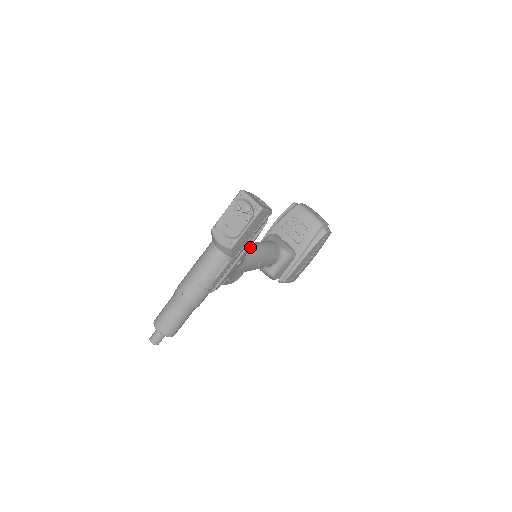
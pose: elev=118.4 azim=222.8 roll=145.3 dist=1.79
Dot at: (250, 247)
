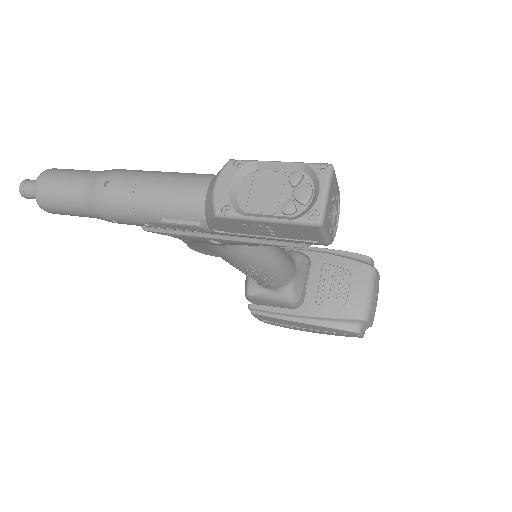
Dot at: (249, 244)
